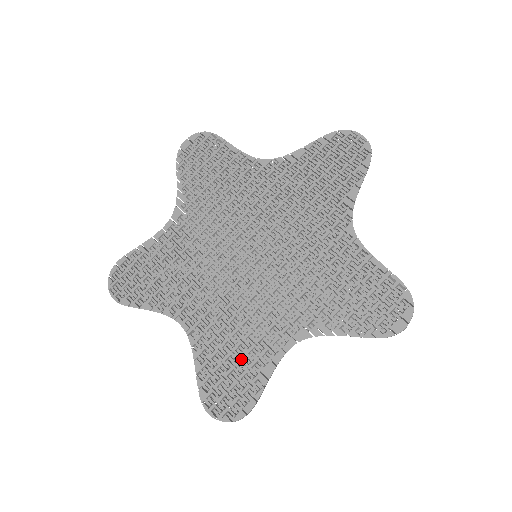
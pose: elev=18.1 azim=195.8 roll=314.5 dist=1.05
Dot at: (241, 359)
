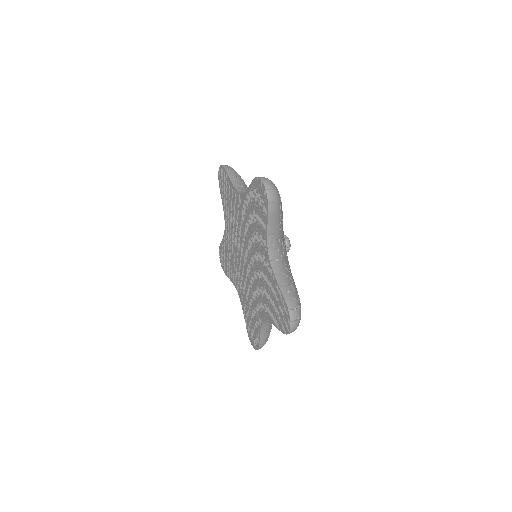
Dot at: (228, 264)
